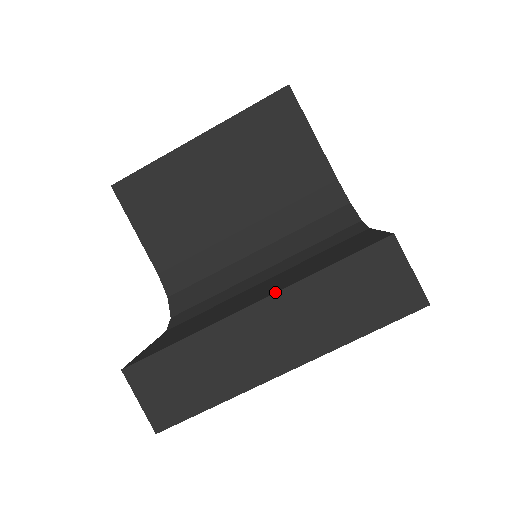
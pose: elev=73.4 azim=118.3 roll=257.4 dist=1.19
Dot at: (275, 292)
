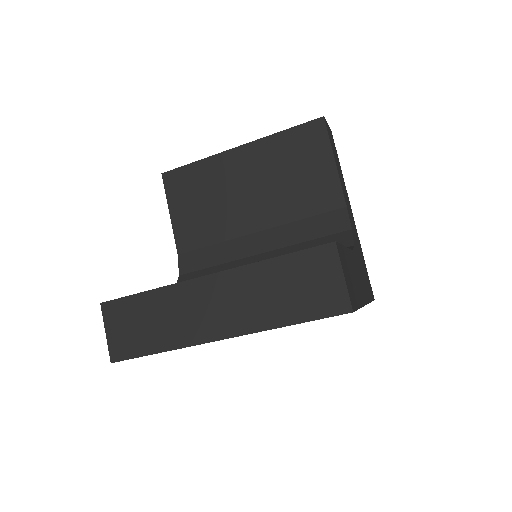
Dot at: (228, 269)
